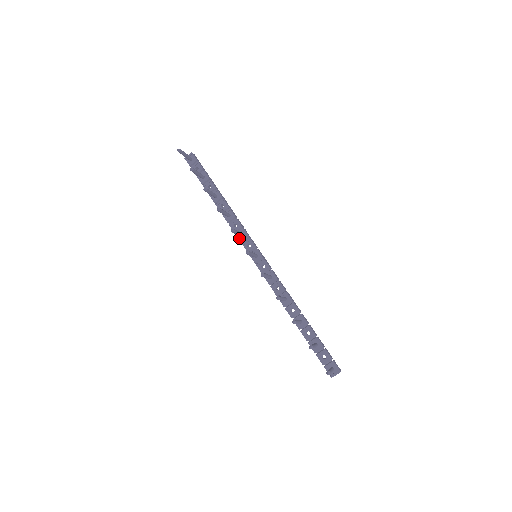
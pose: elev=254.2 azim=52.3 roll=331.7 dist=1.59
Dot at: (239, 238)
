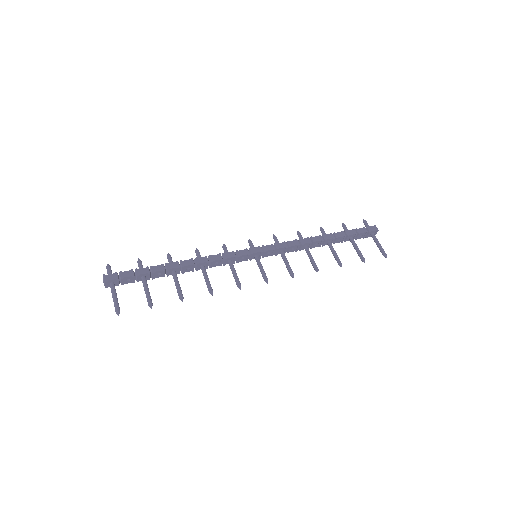
Dot at: occluded
